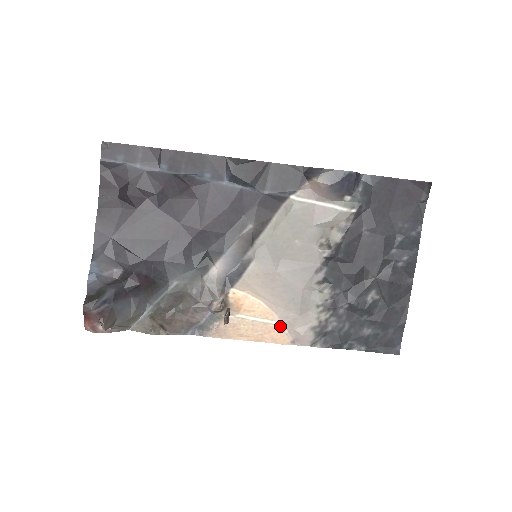
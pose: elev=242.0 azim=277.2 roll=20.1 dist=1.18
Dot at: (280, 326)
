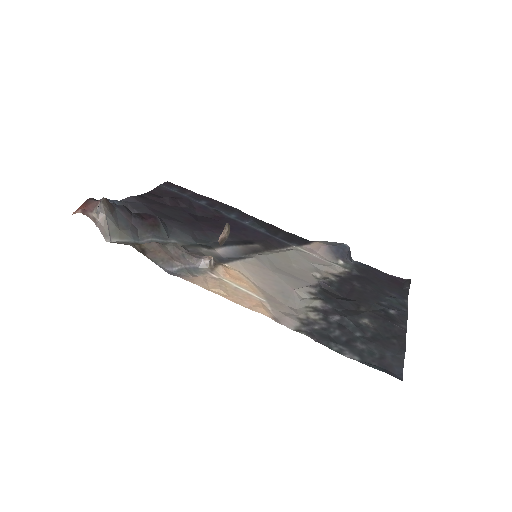
Dot at: (264, 302)
